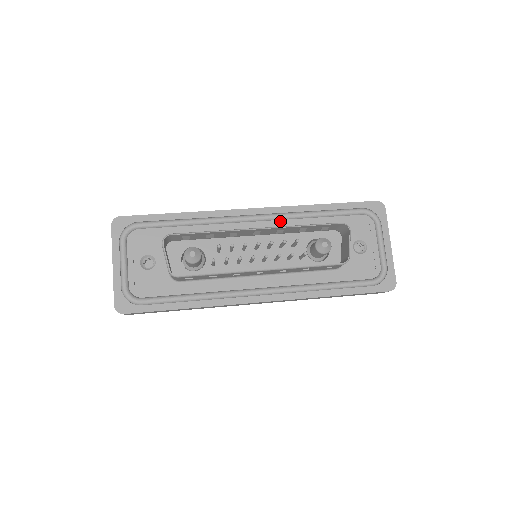
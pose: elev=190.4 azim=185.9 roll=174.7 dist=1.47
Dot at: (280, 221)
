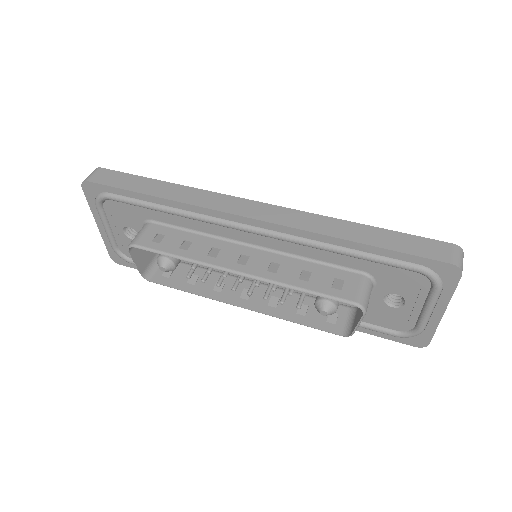
Dot at: (286, 242)
